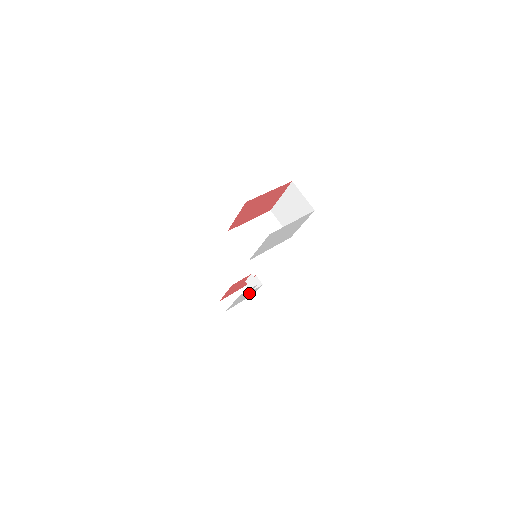
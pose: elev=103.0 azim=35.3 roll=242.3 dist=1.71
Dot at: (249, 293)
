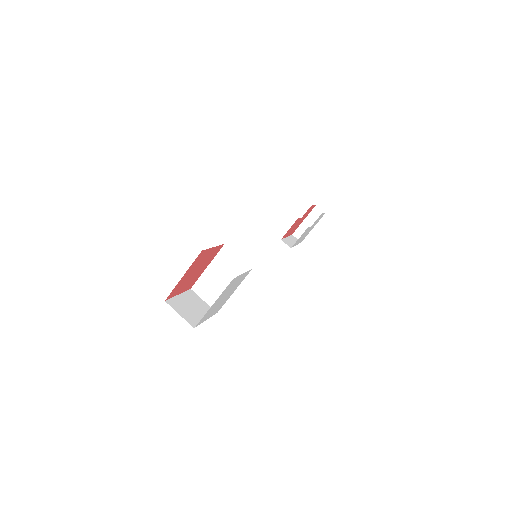
Dot at: (311, 226)
